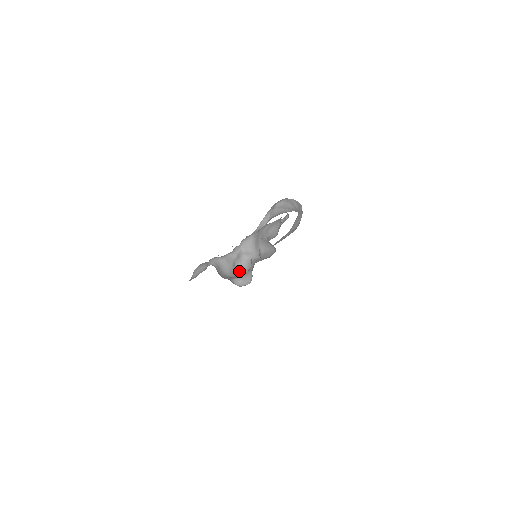
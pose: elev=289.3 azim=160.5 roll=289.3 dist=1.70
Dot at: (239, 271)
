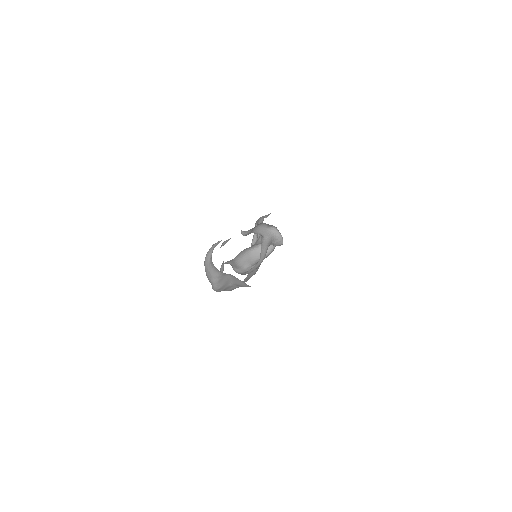
Dot at: occluded
